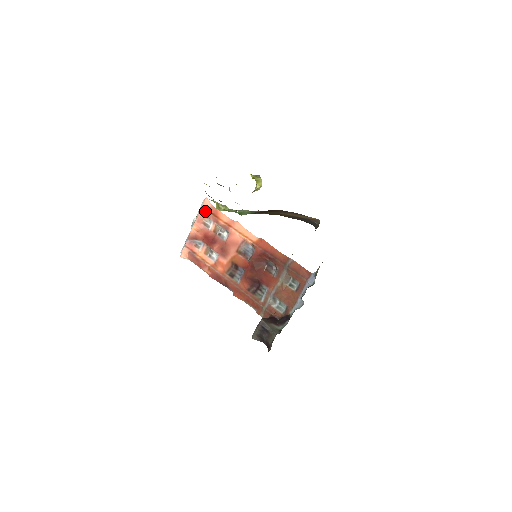
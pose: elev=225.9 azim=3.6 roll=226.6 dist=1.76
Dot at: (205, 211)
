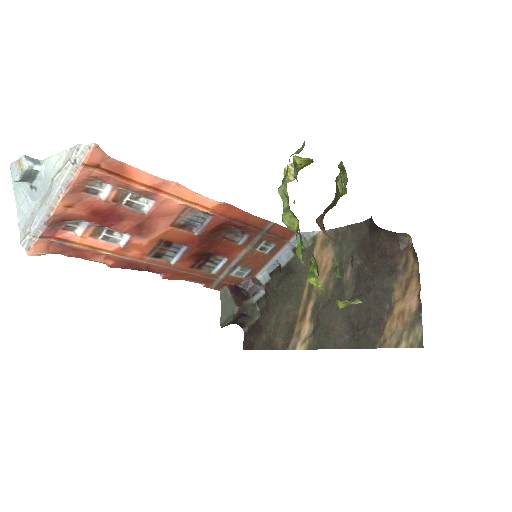
Dot at: (90, 170)
